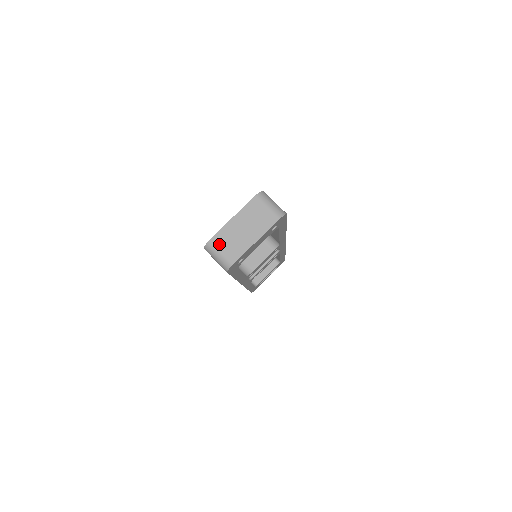
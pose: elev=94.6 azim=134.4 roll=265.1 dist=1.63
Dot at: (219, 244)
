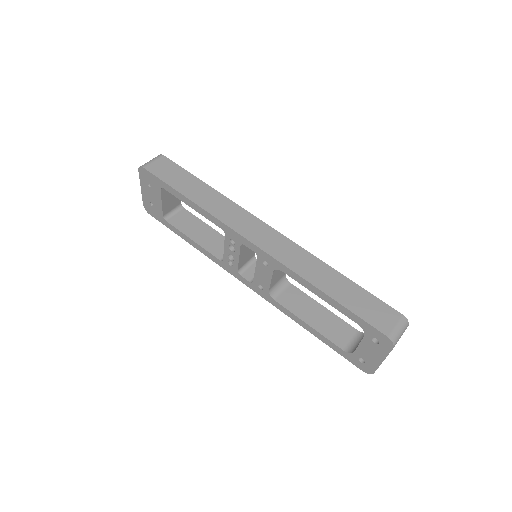
Dot at: occluded
